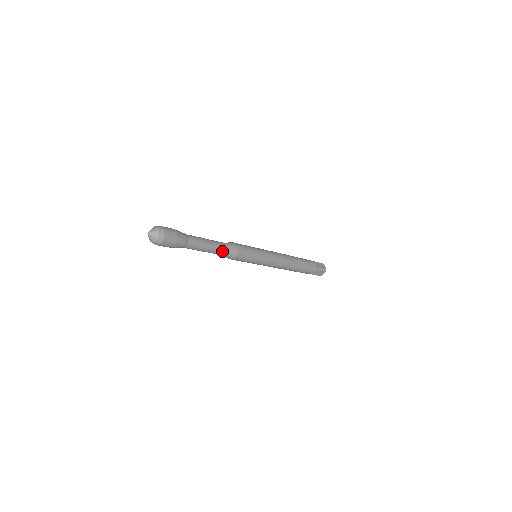
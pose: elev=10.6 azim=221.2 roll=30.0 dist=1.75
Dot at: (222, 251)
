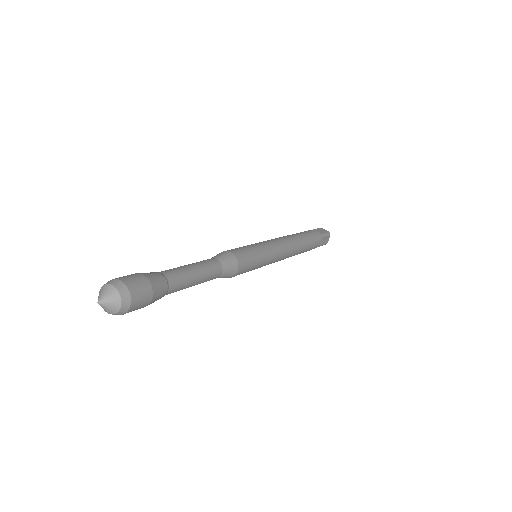
Dot at: occluded
